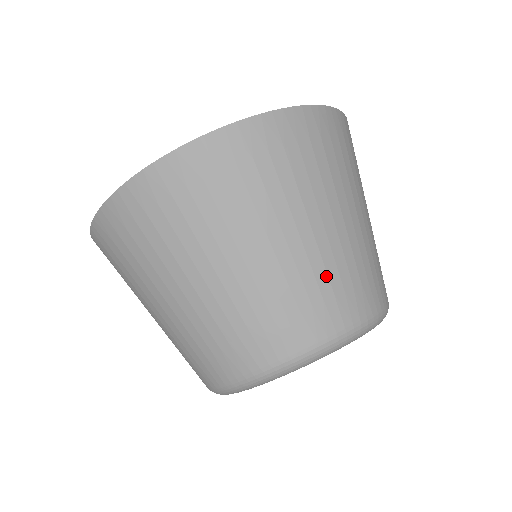
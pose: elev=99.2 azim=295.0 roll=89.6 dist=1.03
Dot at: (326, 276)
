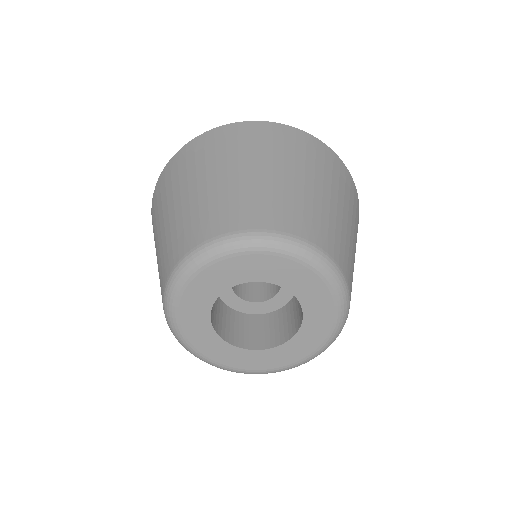
Dot at: (292, 202)
